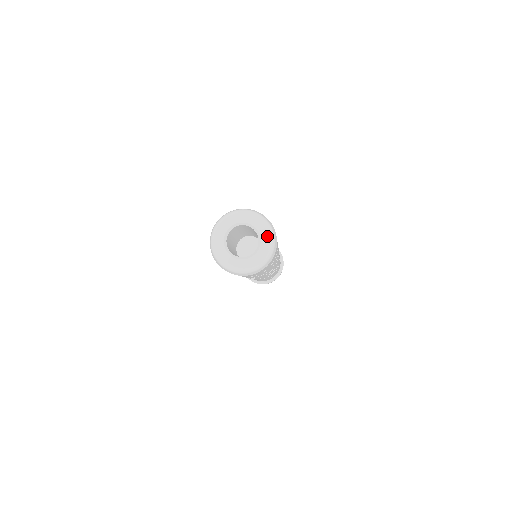
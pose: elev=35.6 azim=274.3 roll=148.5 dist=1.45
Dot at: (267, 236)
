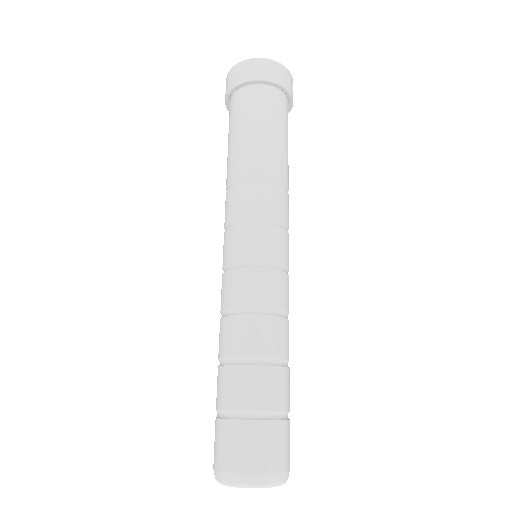
Dot at: occluded
